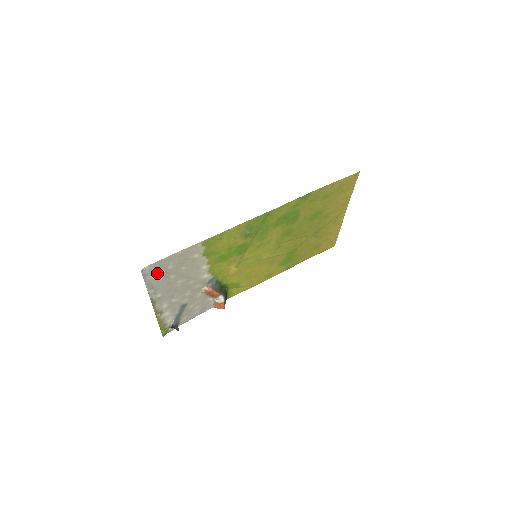
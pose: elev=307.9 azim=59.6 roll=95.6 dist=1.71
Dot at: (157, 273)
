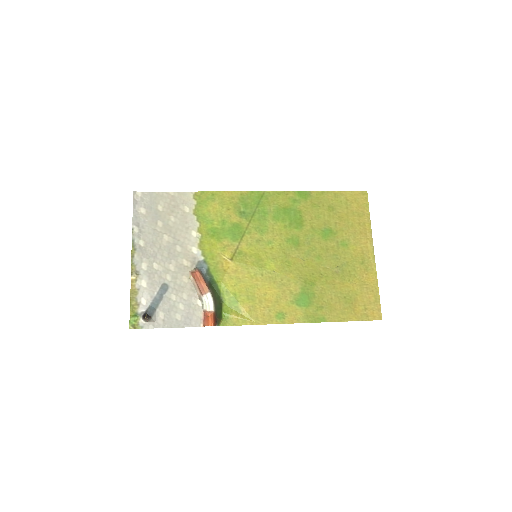
Dot at: (147, 208)
